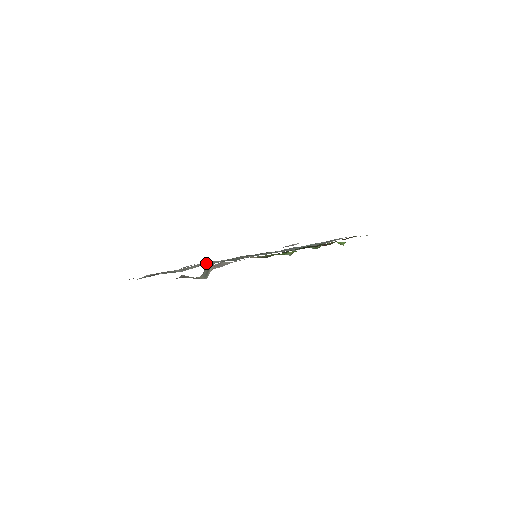
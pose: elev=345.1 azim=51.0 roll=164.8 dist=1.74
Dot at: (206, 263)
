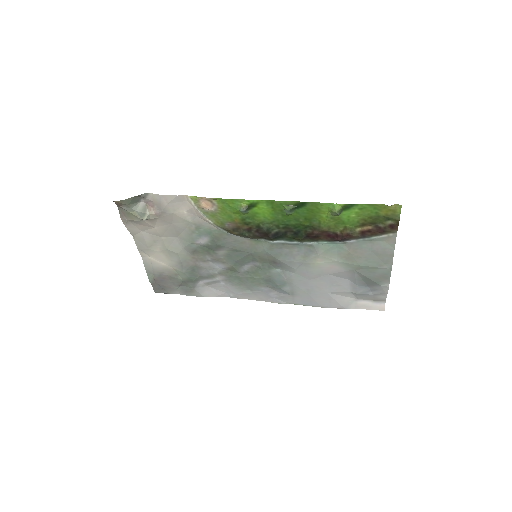
Dot at: (183, 241)
